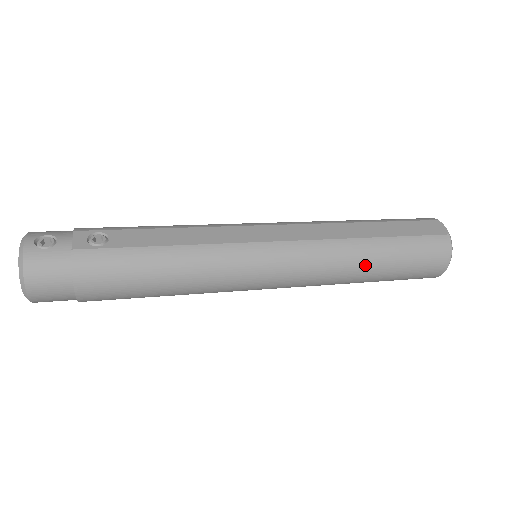
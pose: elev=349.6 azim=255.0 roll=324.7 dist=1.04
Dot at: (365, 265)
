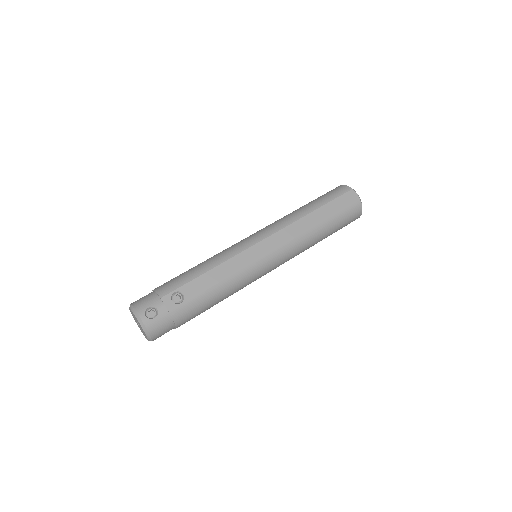
Dot at: (318, 240)
